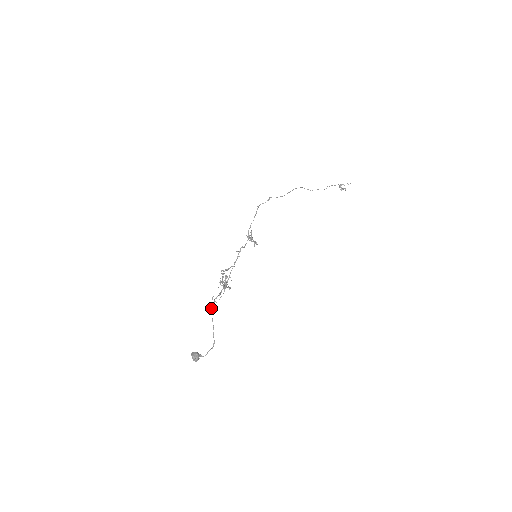
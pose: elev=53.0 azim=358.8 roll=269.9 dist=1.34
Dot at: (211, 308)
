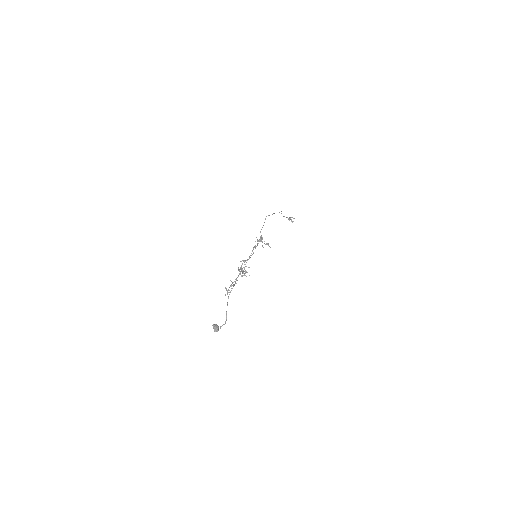
Dot at: (228, 290)
